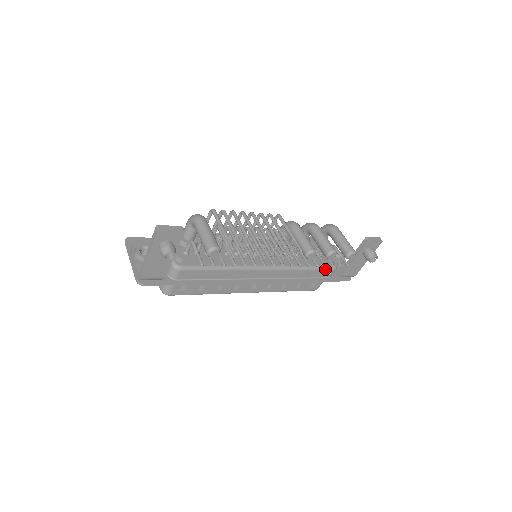
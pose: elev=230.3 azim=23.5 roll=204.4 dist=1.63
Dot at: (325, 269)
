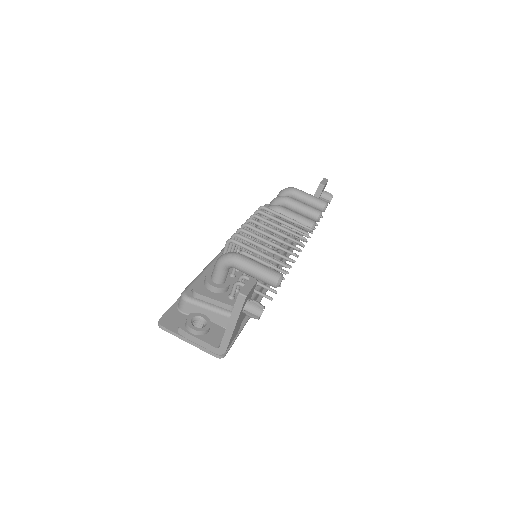
Dot at: occluded
